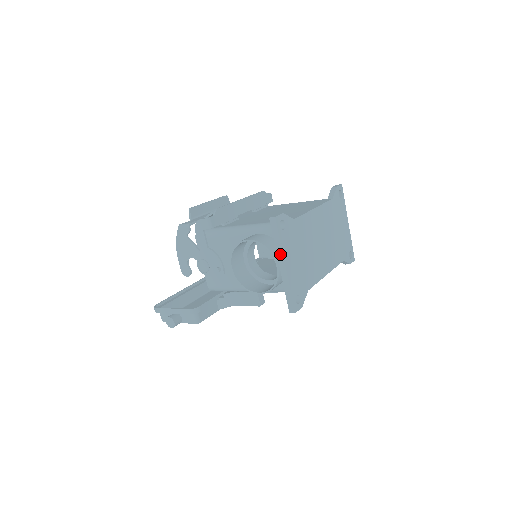
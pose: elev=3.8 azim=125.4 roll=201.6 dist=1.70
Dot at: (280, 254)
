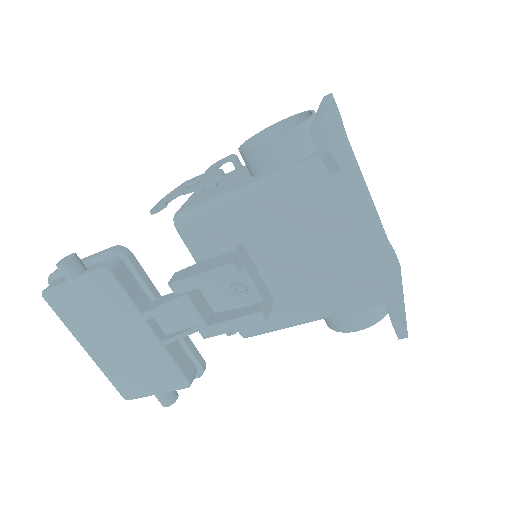
Dot at: (324, 105)
